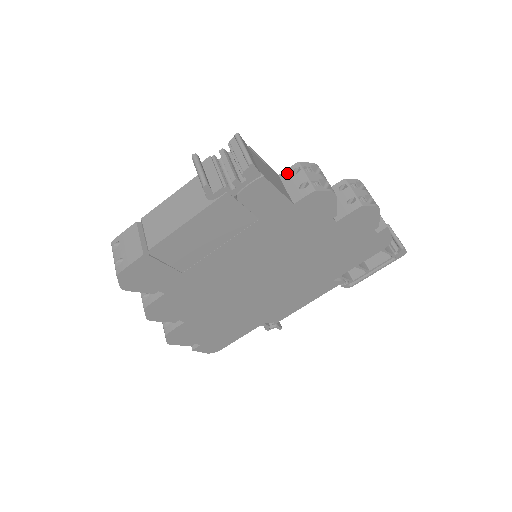
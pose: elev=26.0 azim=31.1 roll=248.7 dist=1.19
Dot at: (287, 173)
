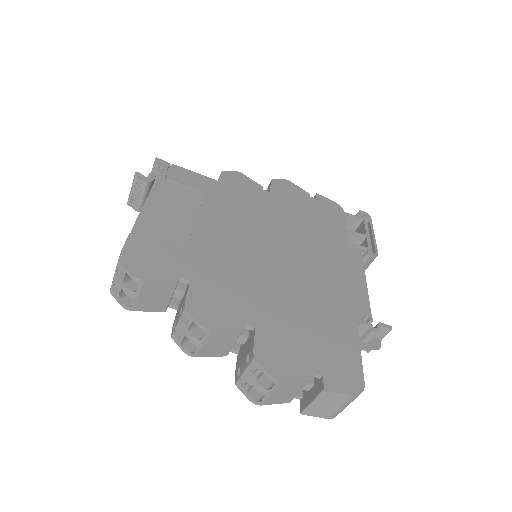
Dot at: occluded
